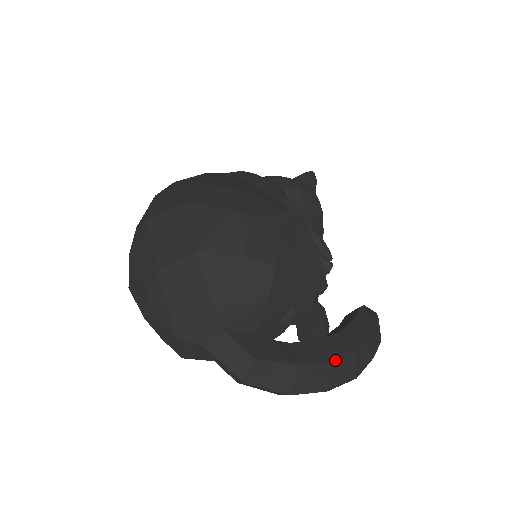
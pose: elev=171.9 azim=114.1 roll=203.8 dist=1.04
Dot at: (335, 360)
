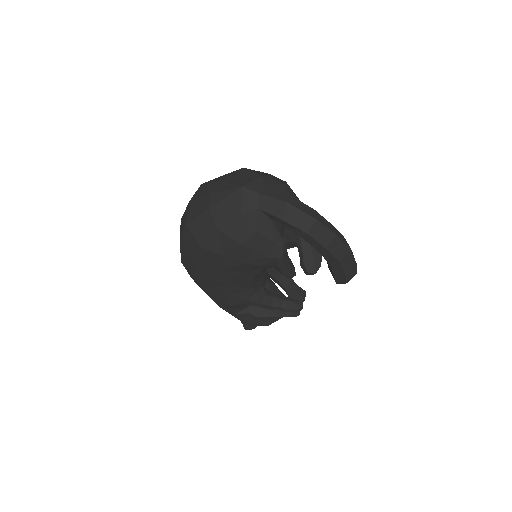
Dot at: (334, 227)
